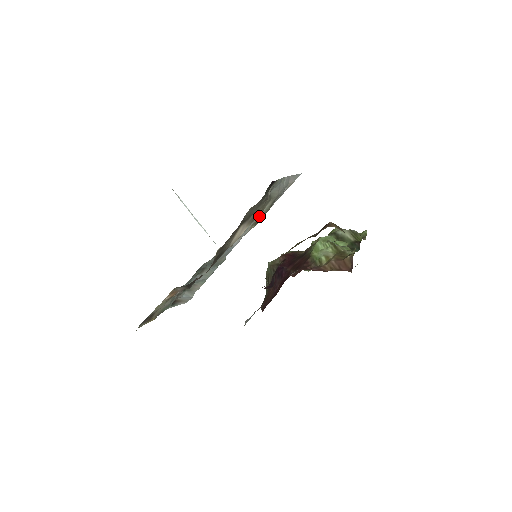
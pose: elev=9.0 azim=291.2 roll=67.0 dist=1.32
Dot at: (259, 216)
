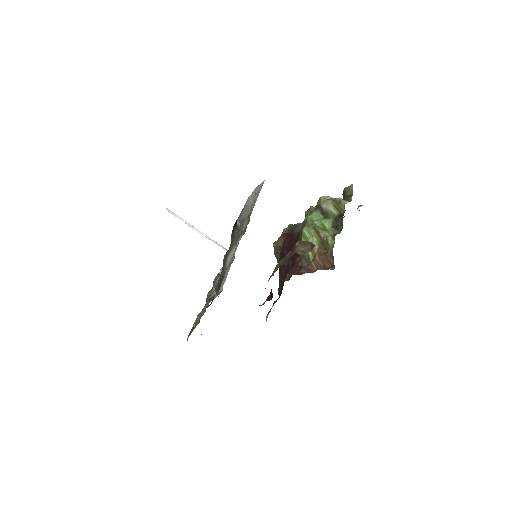
Dot at: occluded
